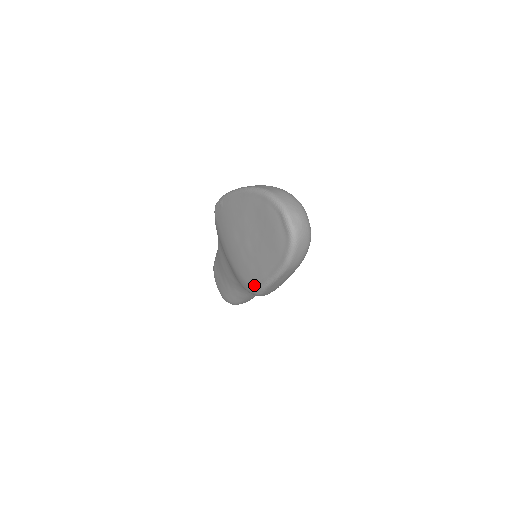
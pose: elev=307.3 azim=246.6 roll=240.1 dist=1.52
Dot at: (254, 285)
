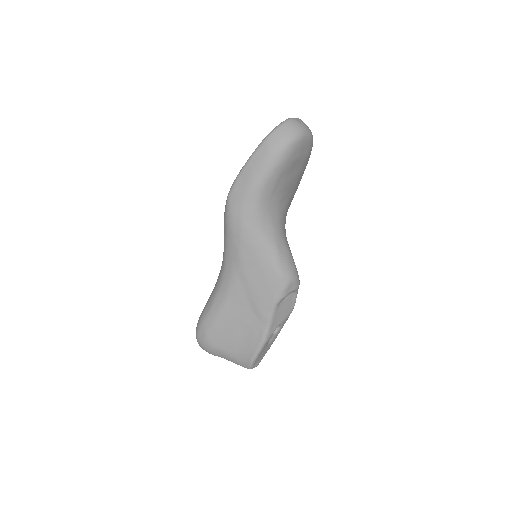
Dot at: occluded
